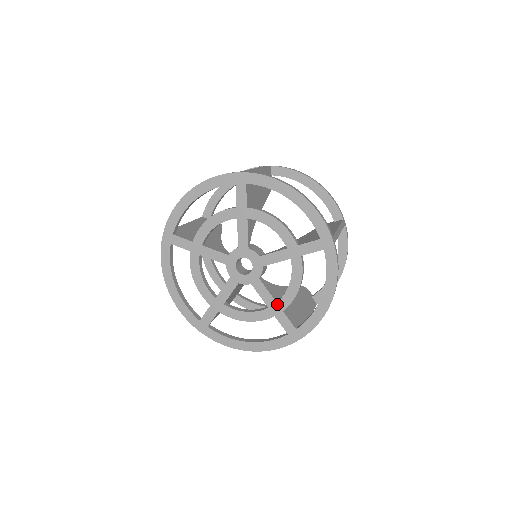
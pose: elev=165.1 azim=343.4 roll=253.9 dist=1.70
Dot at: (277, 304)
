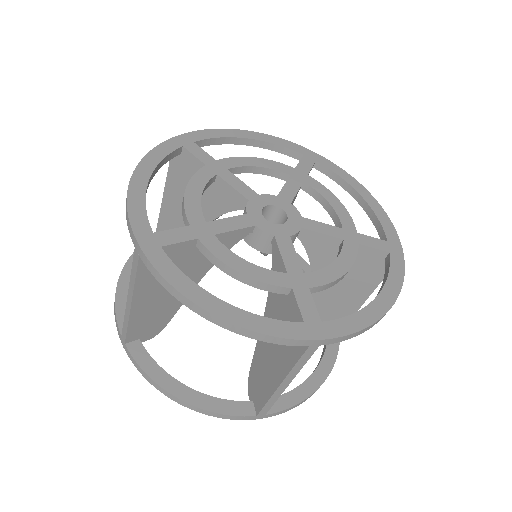
Dot at: (345, 230)
